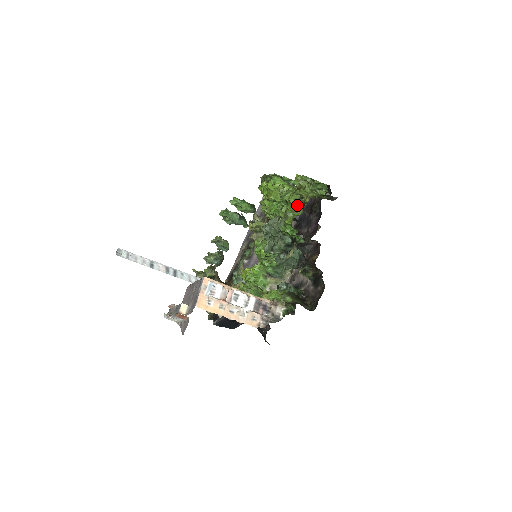
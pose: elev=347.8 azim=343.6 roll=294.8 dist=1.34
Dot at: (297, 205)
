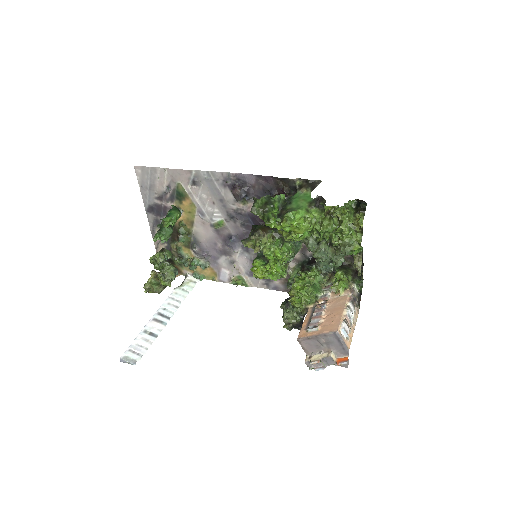
Dot at: (353, 233)
